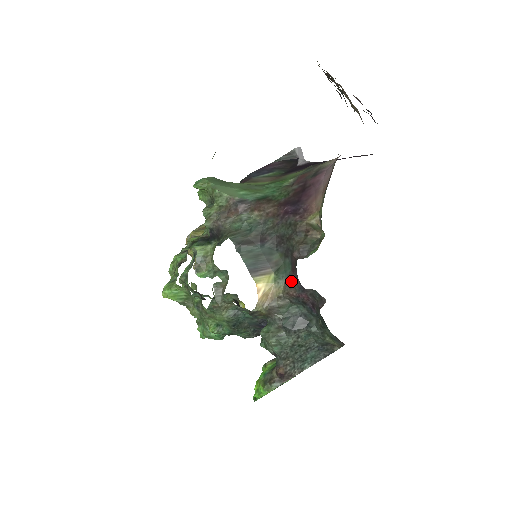
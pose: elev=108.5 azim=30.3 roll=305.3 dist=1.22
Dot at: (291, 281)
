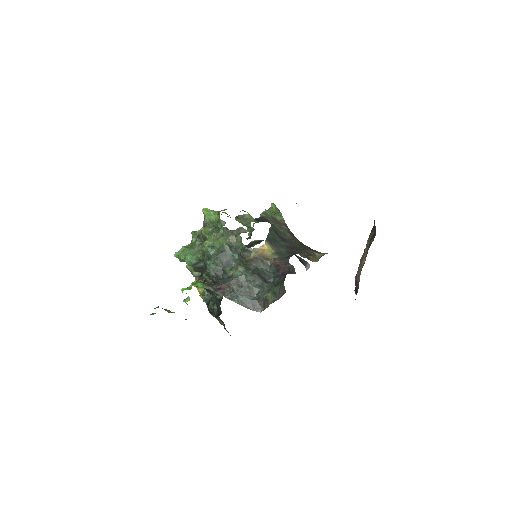
Dot at: (283, 258)
